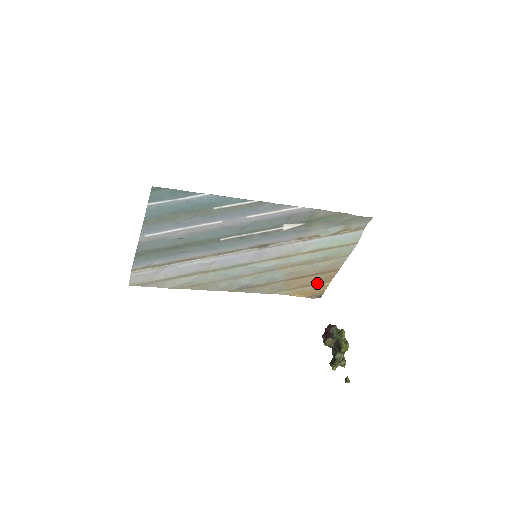
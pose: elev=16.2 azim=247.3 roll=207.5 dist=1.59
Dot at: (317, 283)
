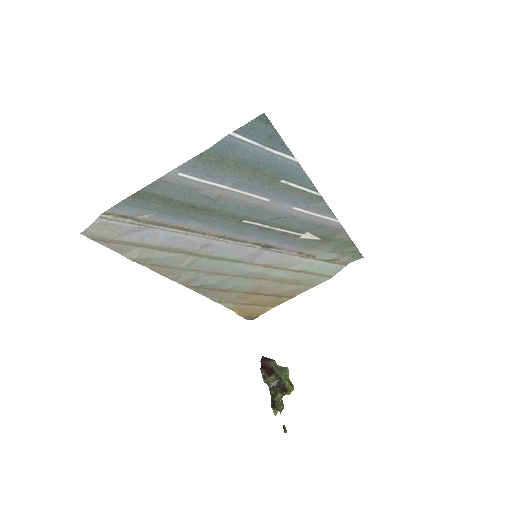
Dot at: (264, 304)
